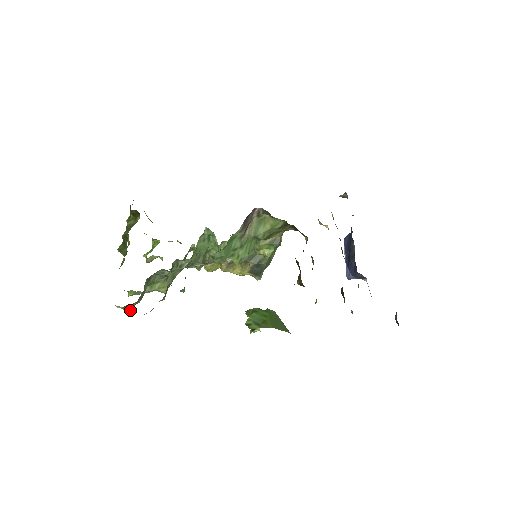
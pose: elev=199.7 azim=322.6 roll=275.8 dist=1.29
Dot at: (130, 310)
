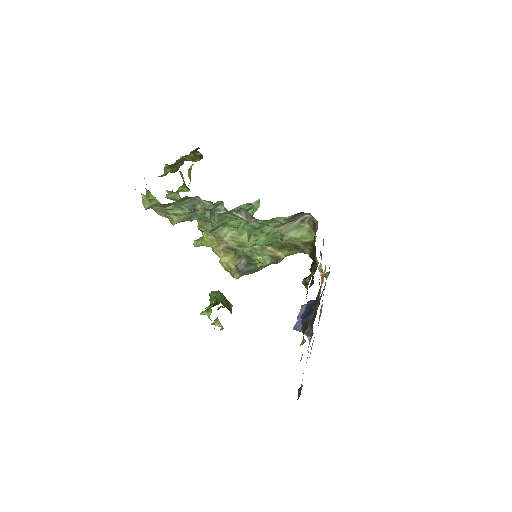
Dot at: (147, 208)
